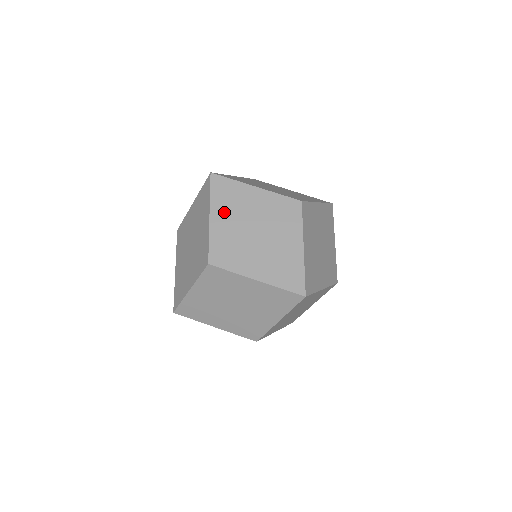
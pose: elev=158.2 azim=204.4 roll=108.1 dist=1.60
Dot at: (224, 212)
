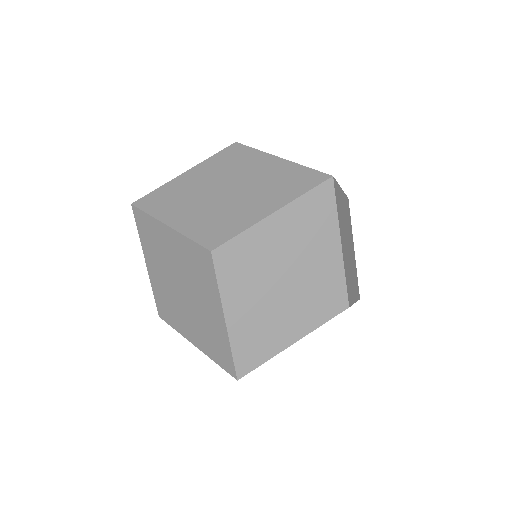
Dot at: (289, 227)
